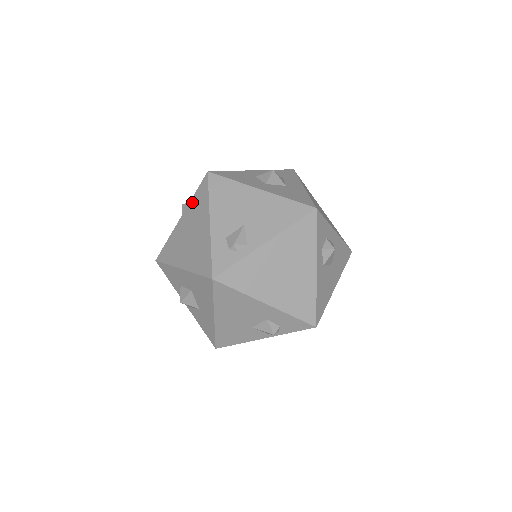
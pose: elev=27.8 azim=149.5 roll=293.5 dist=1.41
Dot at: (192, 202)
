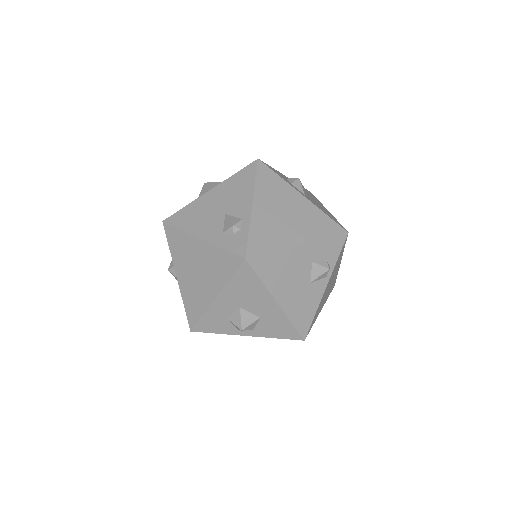
Dot at: (173, 253)
